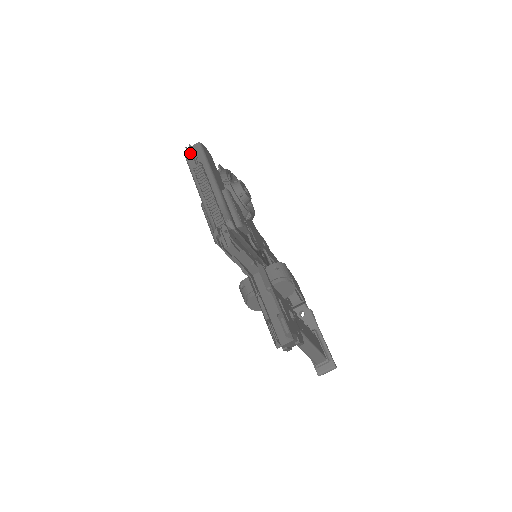
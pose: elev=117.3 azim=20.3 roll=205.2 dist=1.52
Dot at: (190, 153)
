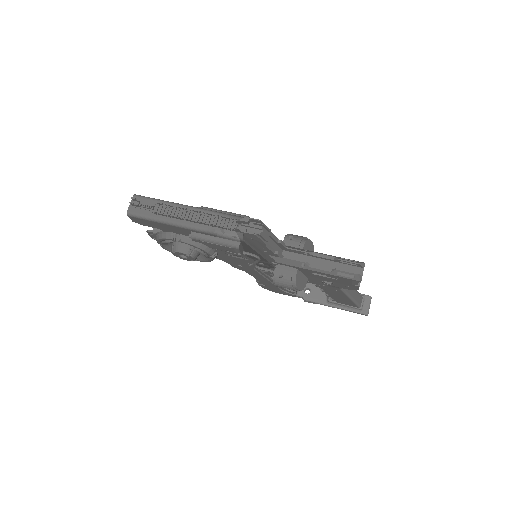
Dot at: (138, 206)
